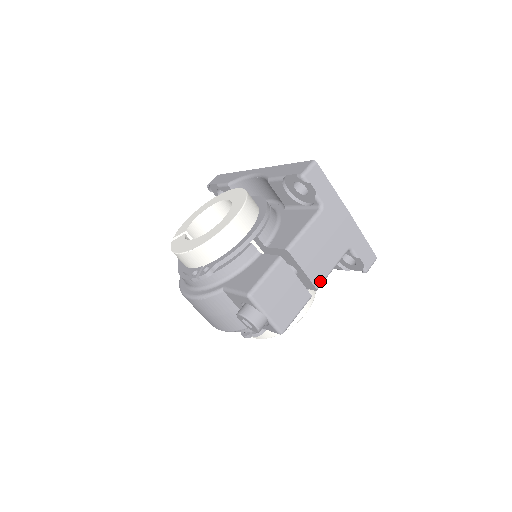
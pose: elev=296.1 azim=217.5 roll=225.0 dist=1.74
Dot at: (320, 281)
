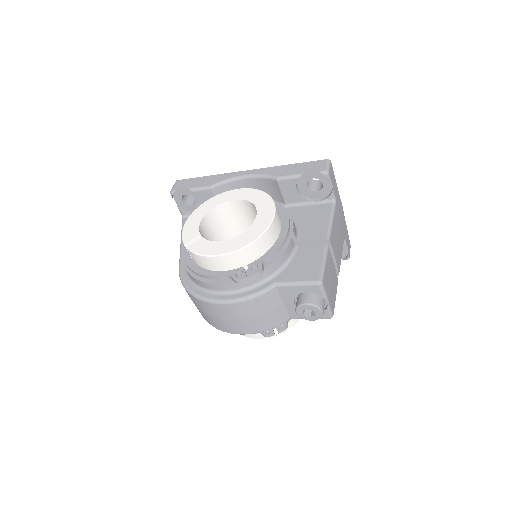
Dot at: (339, 267)
